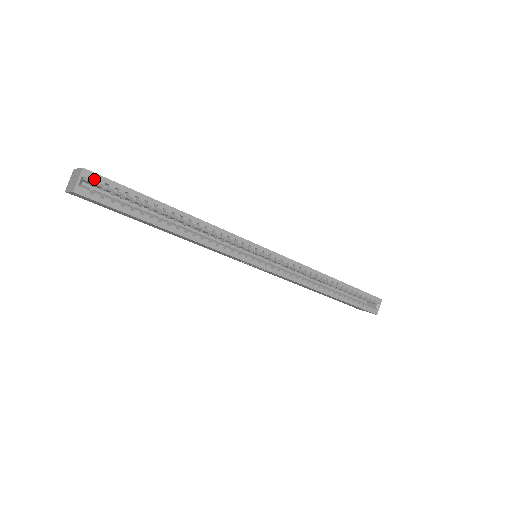
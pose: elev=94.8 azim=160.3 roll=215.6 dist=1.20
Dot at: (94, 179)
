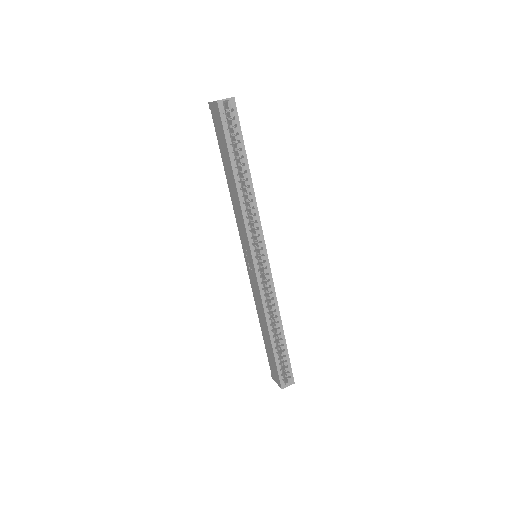
Dot at: (232, 108)
